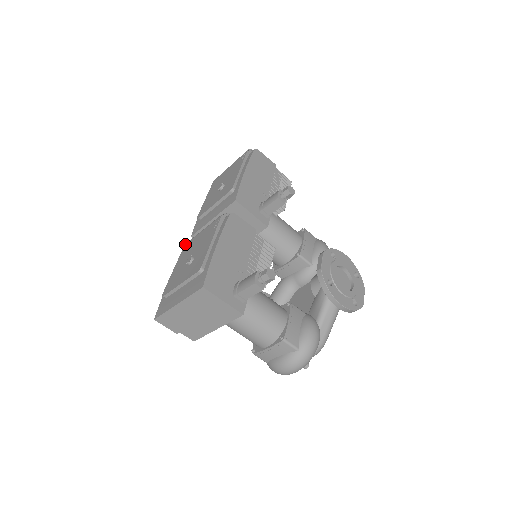
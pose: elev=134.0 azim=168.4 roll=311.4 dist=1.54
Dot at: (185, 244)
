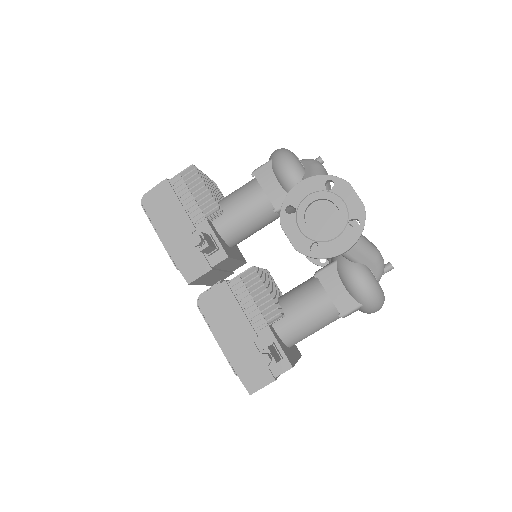
Dot at: occluded
